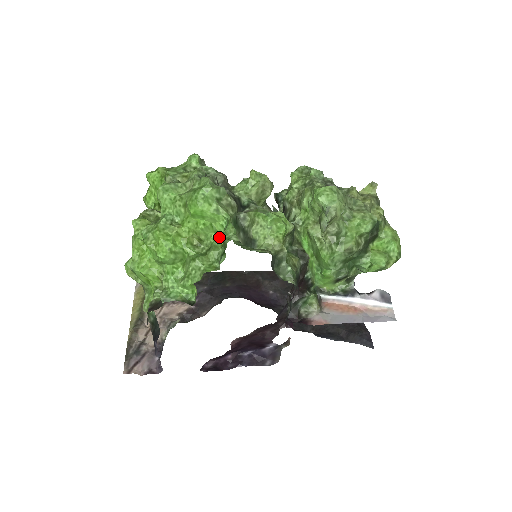
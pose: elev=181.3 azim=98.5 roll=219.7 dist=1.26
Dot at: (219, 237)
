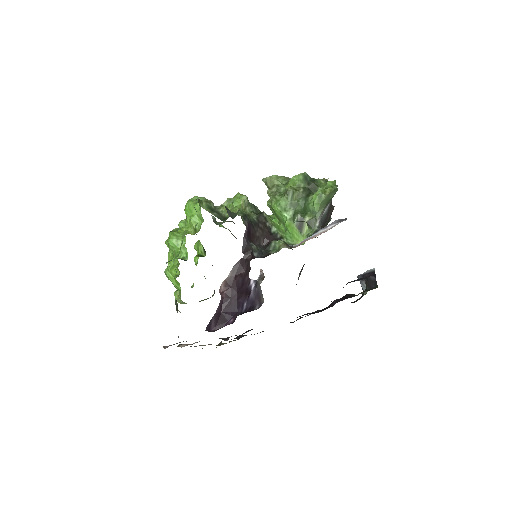
Dot at: (202, 220)
